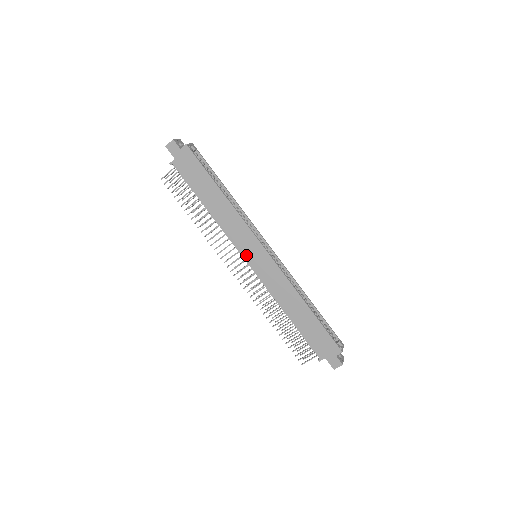
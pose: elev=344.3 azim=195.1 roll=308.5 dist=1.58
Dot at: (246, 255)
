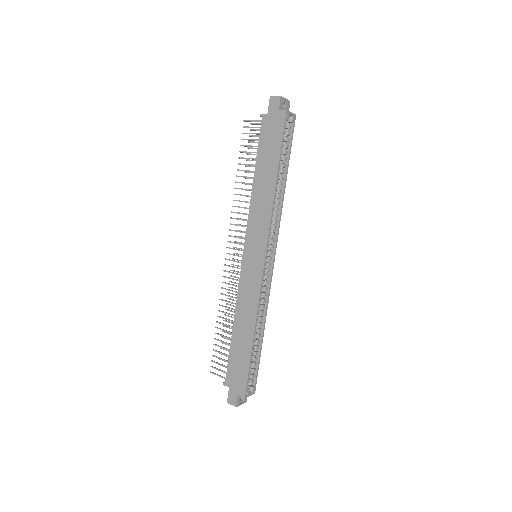
Dot at: (248, 247)
